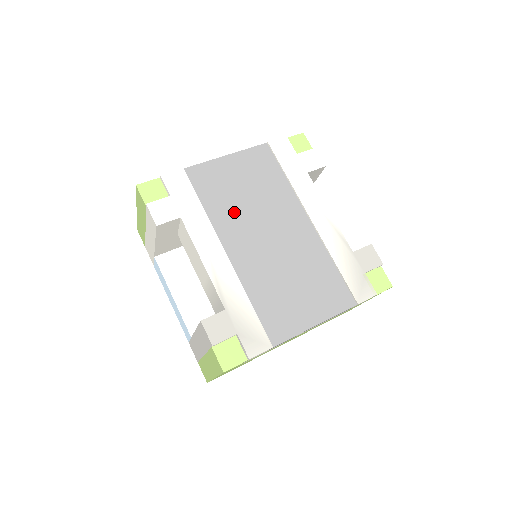
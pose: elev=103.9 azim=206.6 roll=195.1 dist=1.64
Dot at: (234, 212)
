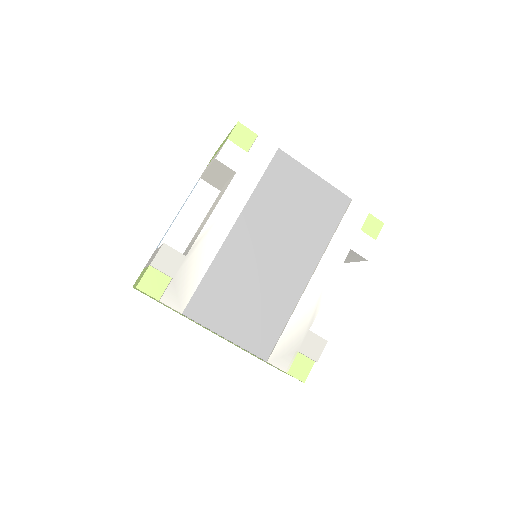
Dot at: (272, 211)
